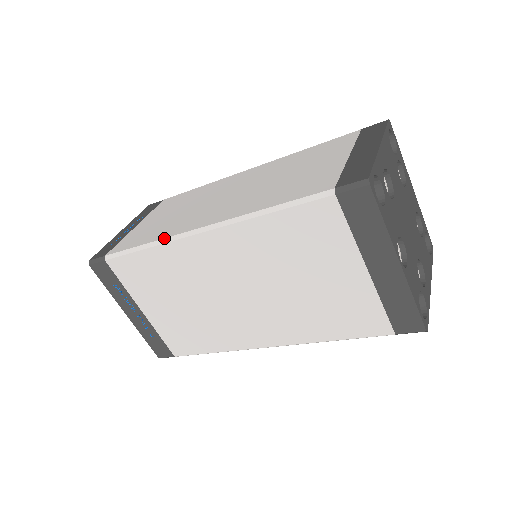
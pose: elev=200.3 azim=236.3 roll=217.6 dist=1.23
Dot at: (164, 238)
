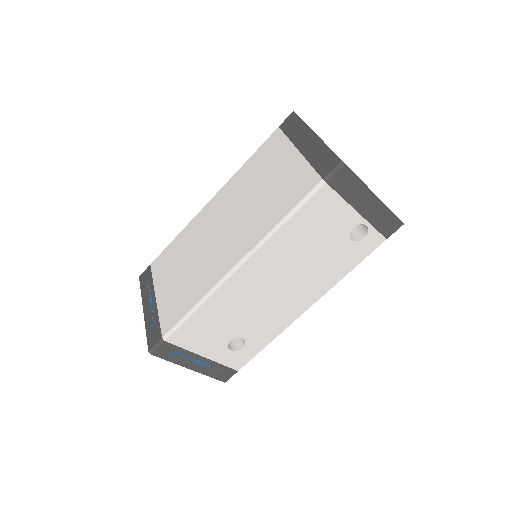
Dot at: occluded
